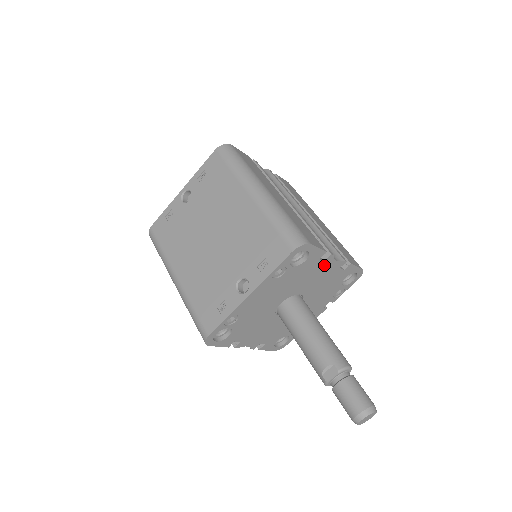
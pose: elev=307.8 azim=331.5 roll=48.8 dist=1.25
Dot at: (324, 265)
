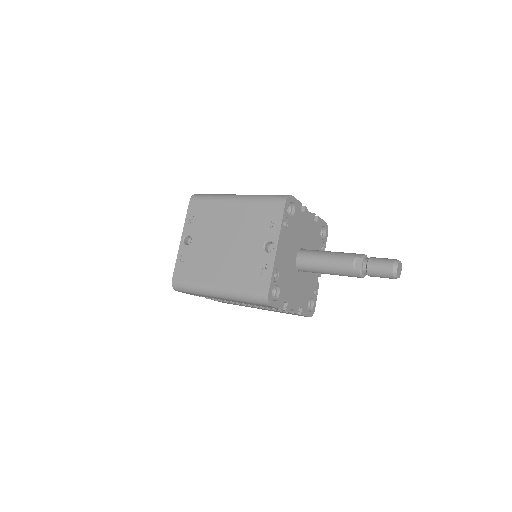
Dot at: (305, 217)
